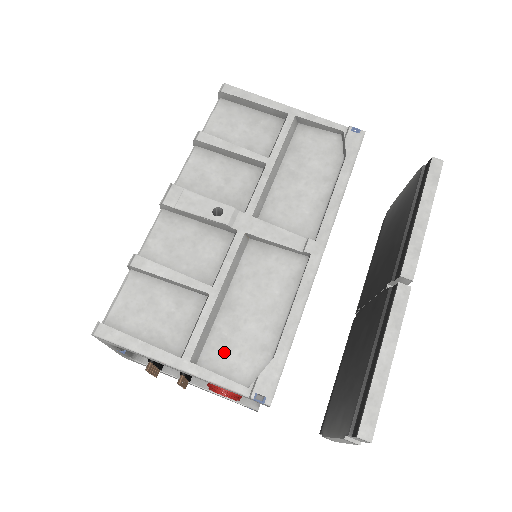
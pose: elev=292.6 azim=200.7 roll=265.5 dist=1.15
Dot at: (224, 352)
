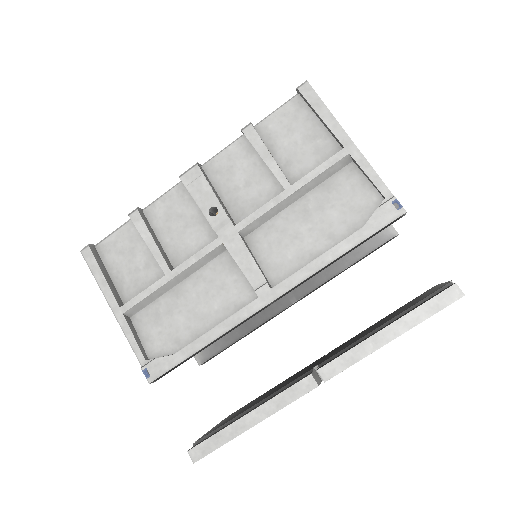
Dot at: (152, 323)
